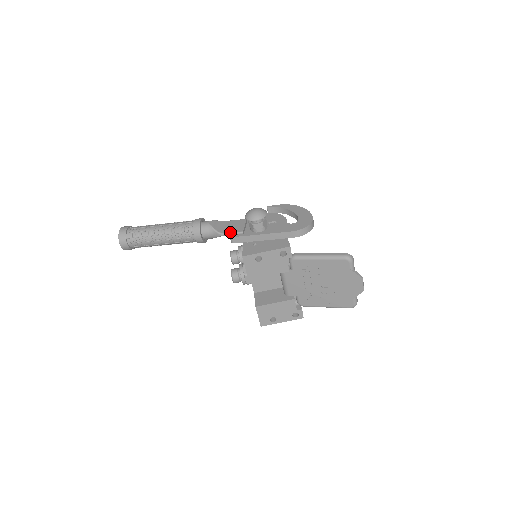
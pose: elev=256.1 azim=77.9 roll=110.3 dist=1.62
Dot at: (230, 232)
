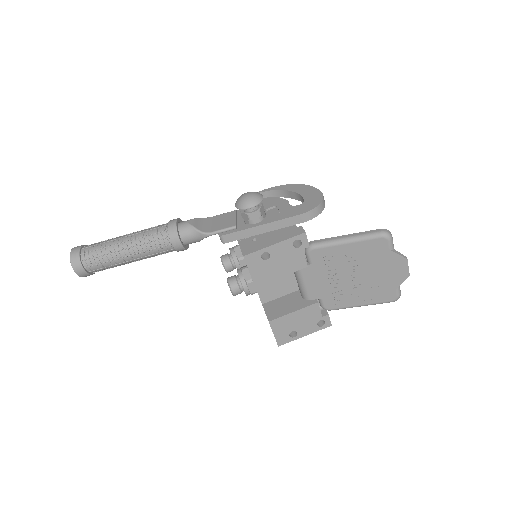
Dot at: (218, 229)
